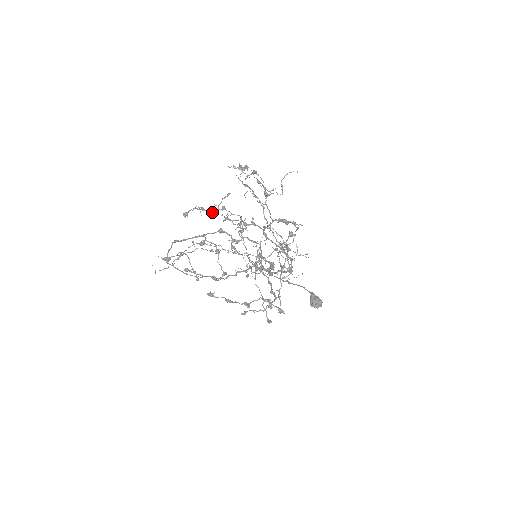
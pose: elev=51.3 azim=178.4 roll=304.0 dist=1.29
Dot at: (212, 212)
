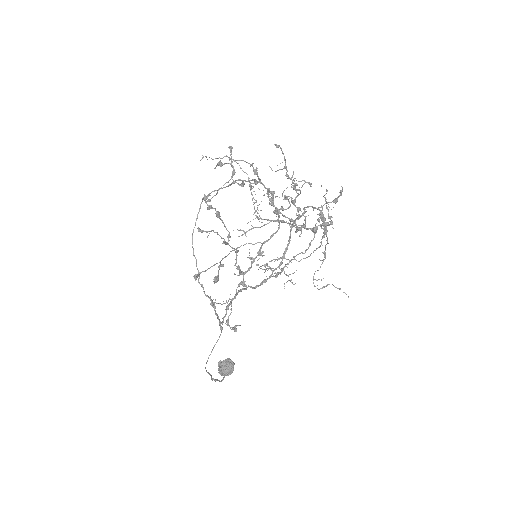
Dot at: (287, 175)
